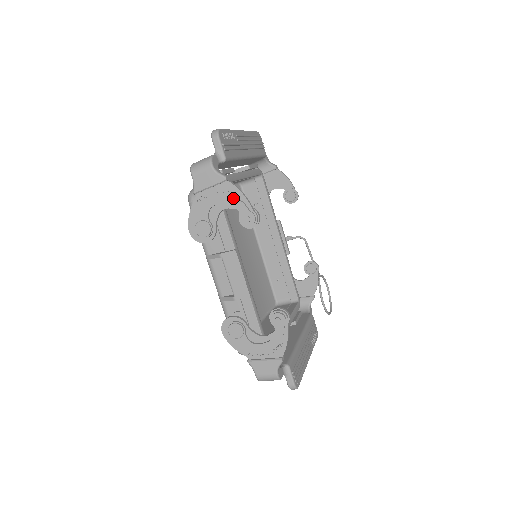
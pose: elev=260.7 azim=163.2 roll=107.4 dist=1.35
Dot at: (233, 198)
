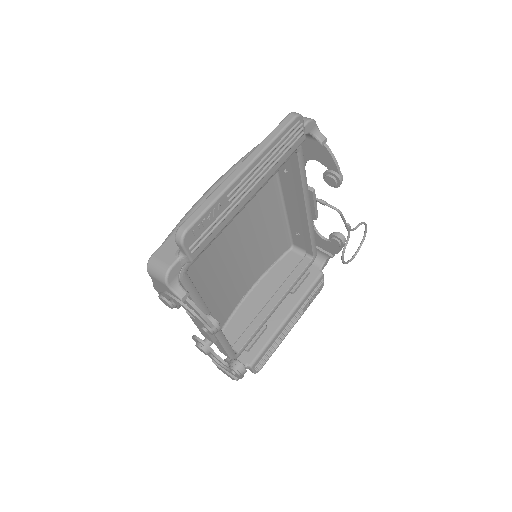
Dot at: (191, 312)
